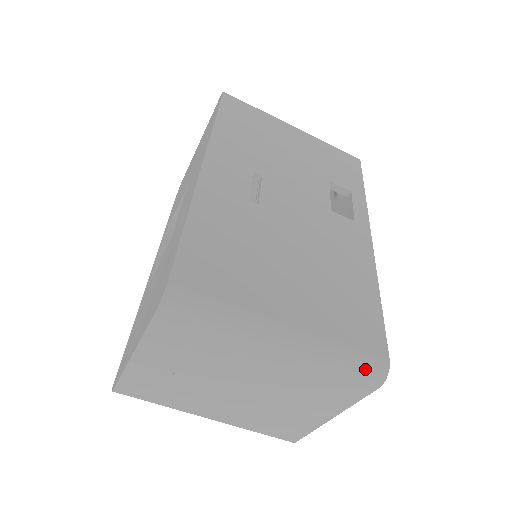
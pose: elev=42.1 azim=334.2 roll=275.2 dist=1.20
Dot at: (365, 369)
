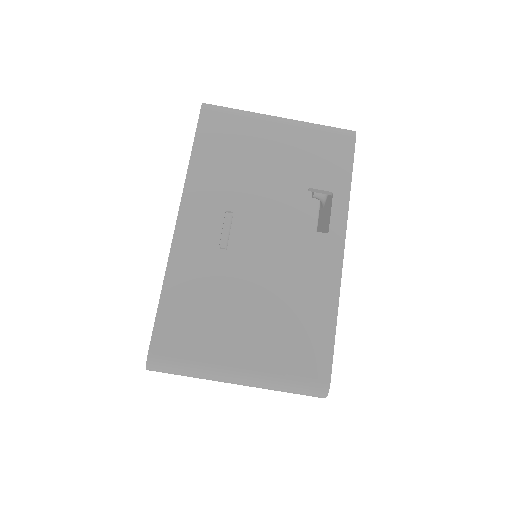
Dot at: (308, 391)
